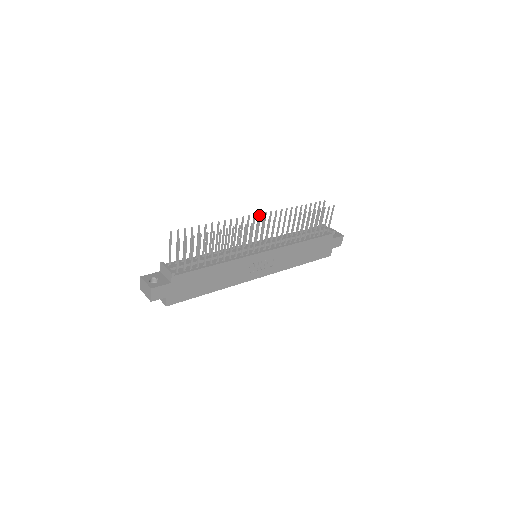
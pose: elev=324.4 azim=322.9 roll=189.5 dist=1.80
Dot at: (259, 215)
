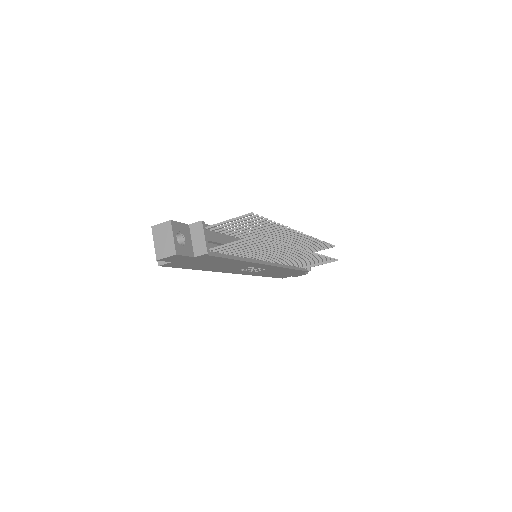
Dot at: (303, 234)
